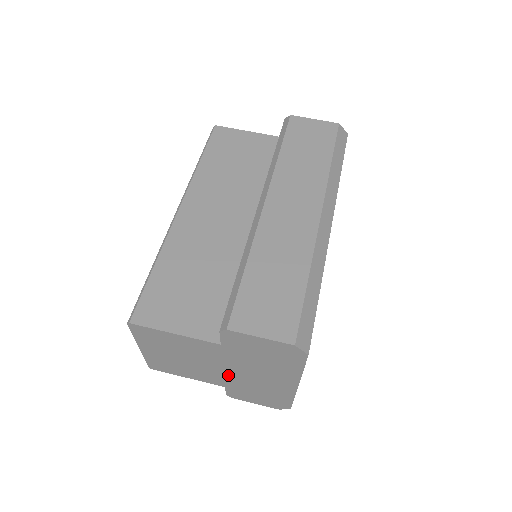
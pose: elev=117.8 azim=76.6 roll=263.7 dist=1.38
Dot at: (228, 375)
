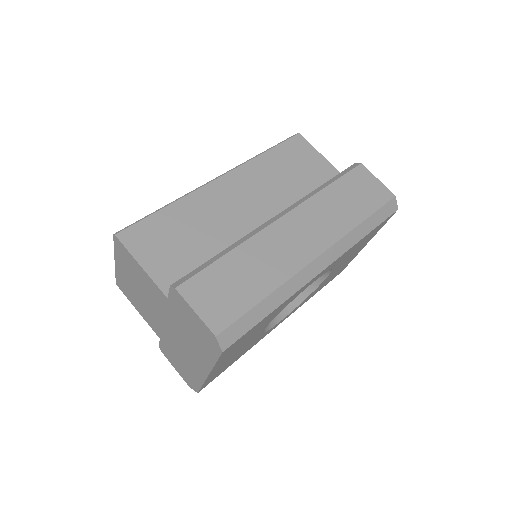
Dot at: (165, 329)
